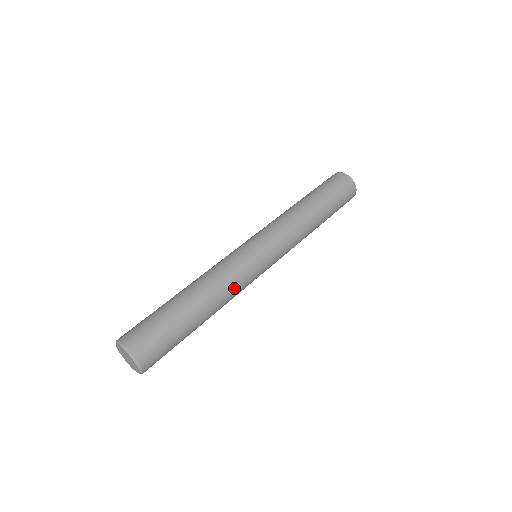
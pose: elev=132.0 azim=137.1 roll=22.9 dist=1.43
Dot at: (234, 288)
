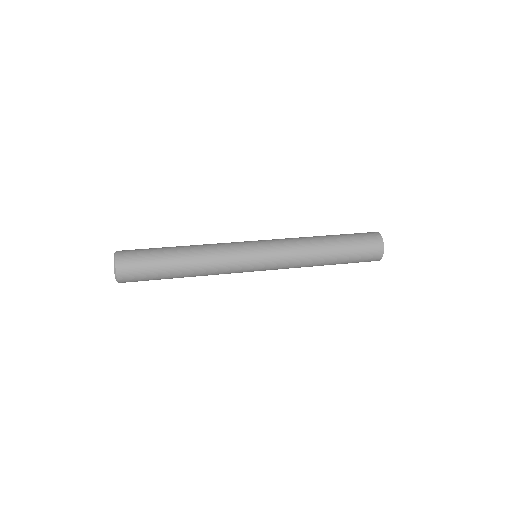
Dot at: (216, 254)
